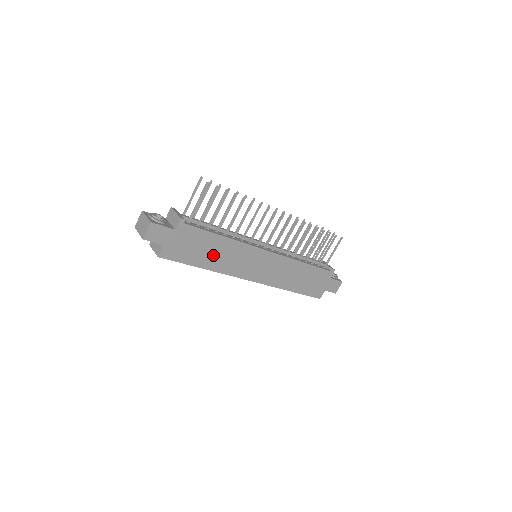
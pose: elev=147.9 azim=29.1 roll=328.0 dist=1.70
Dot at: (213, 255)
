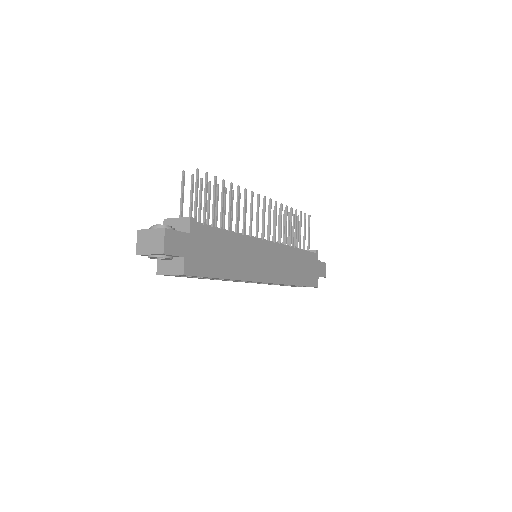
Dot at: (229, 259)
